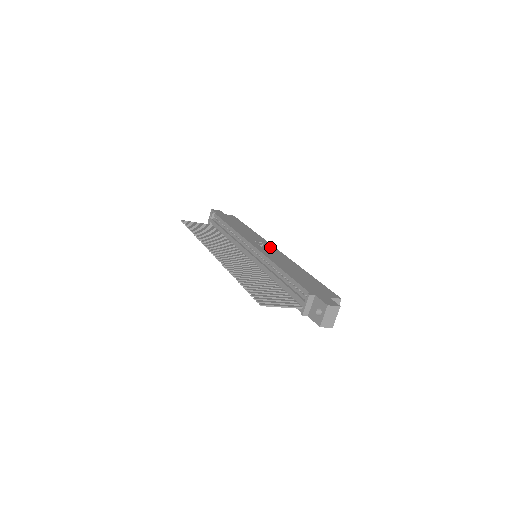
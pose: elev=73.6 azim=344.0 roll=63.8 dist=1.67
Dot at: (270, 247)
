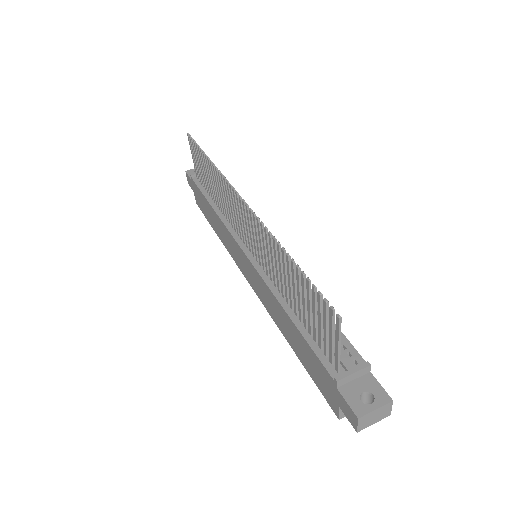
Dot at: occluded
